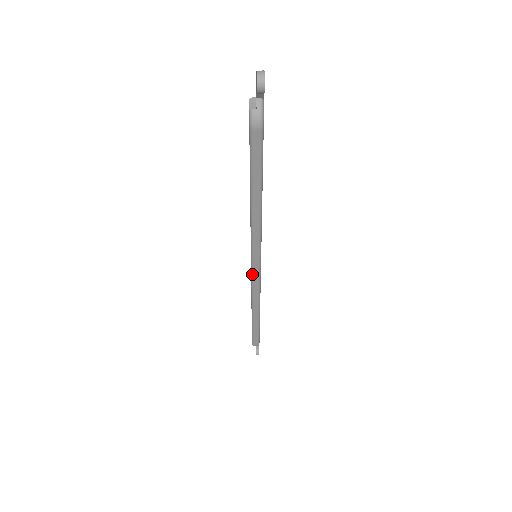
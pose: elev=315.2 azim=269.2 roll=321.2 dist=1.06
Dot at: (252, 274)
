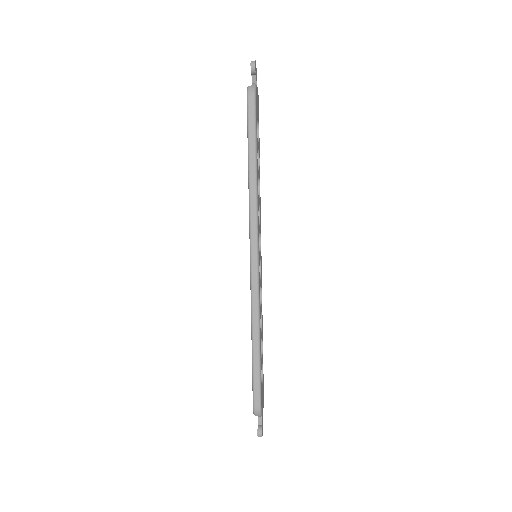
Dot at: (251, 264)
